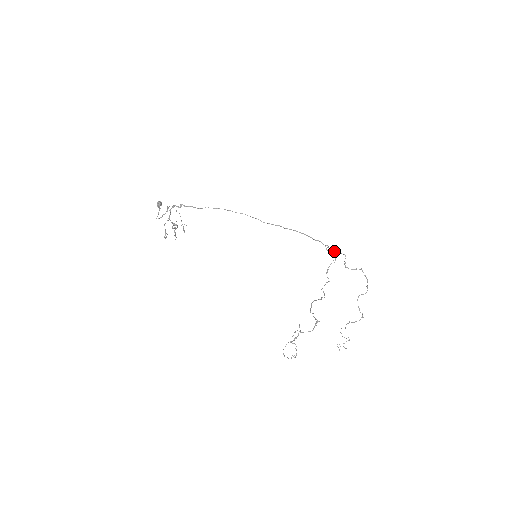
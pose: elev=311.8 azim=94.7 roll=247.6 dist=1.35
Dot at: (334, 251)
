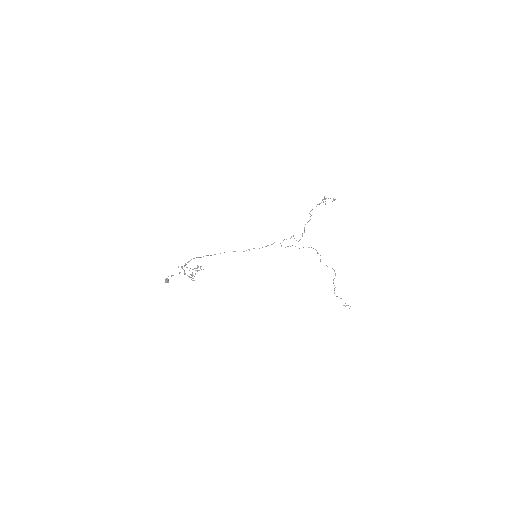
Dot at: occluded
